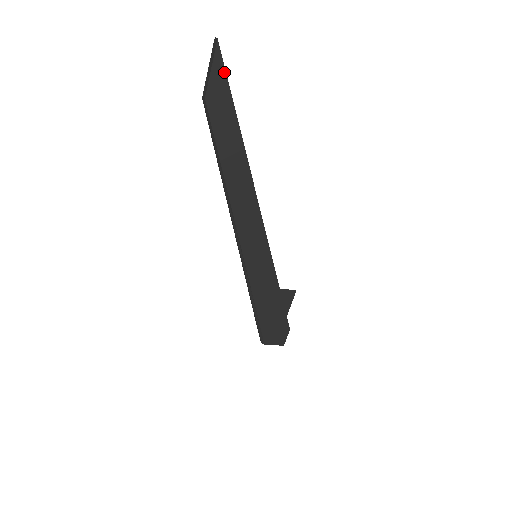
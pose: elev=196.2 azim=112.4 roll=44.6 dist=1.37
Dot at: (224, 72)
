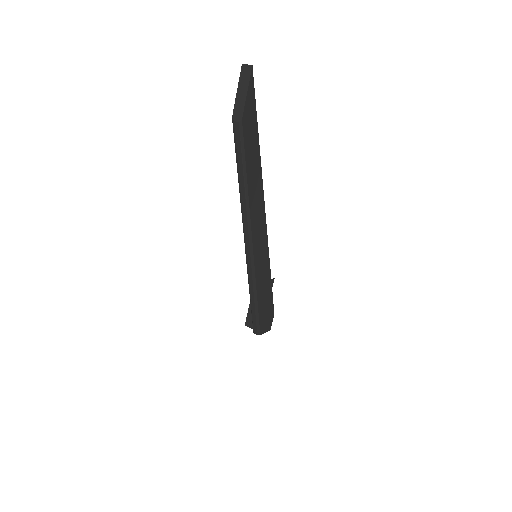
Dot at: (254, 94)
